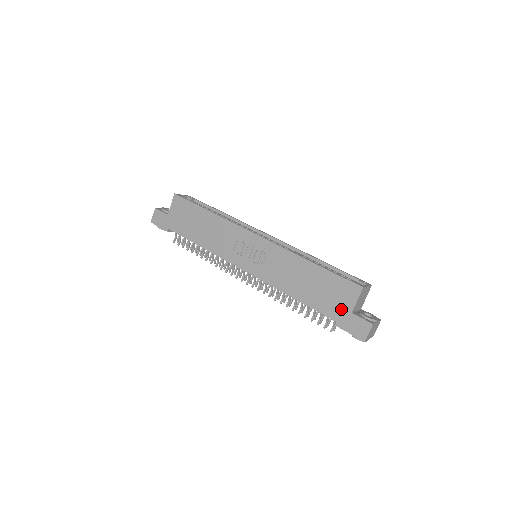
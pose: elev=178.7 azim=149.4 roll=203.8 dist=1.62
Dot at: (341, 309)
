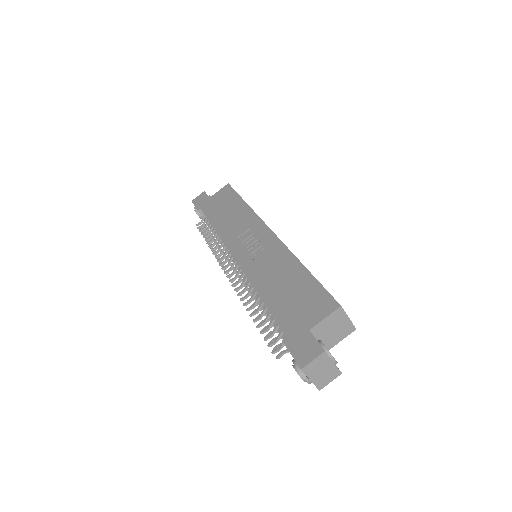
Dot at: (300, 322)
